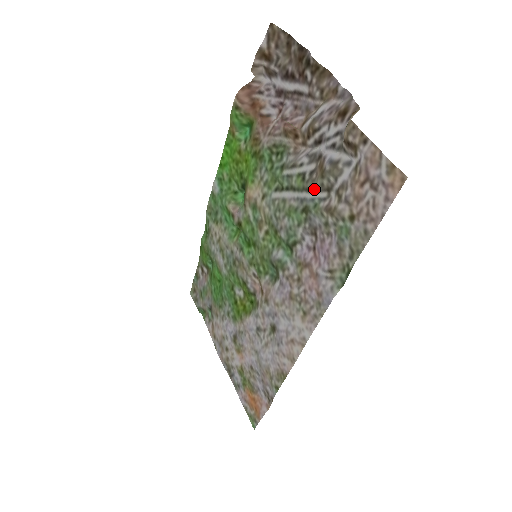
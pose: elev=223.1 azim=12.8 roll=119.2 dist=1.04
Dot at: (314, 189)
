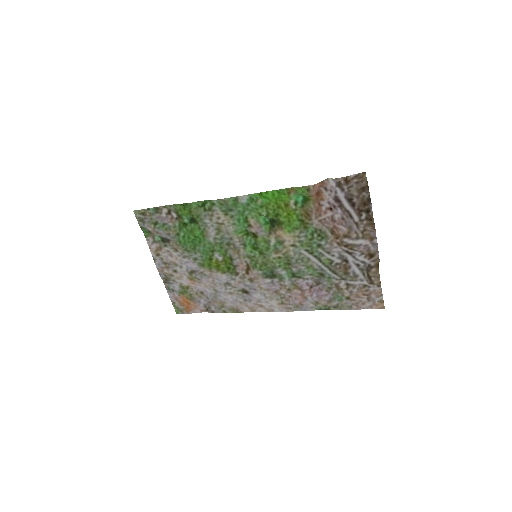
Dot at: (335, 273)
